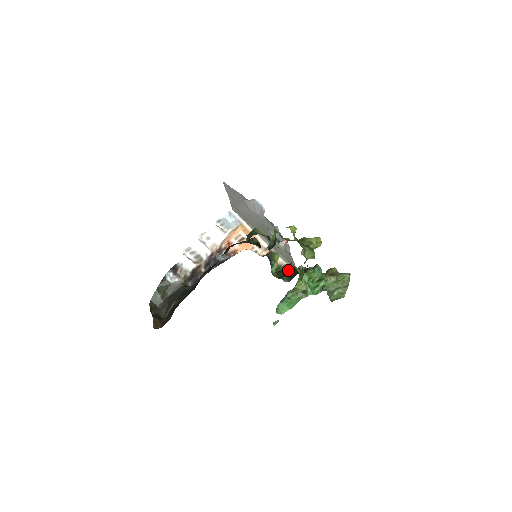
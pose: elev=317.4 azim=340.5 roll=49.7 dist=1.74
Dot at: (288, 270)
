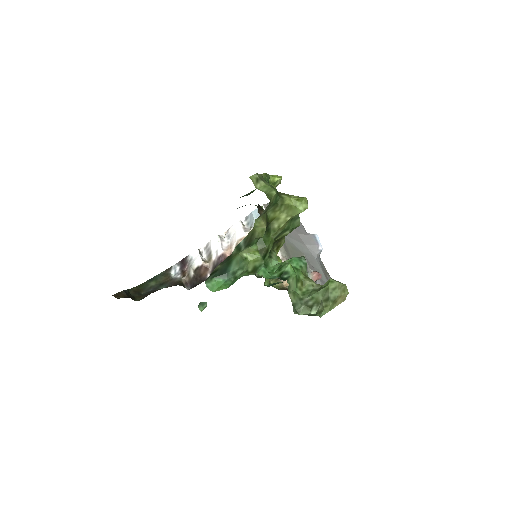
Dot at: occluded
